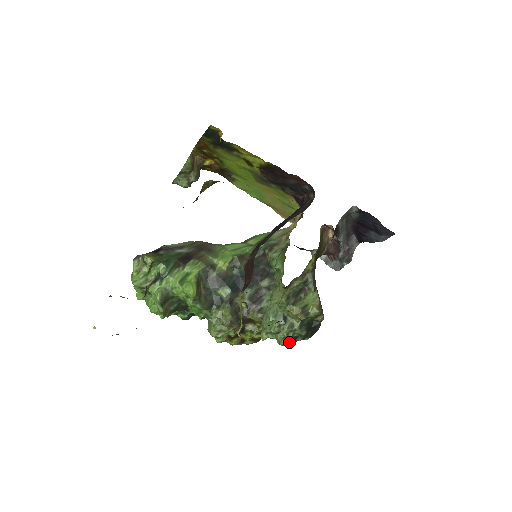
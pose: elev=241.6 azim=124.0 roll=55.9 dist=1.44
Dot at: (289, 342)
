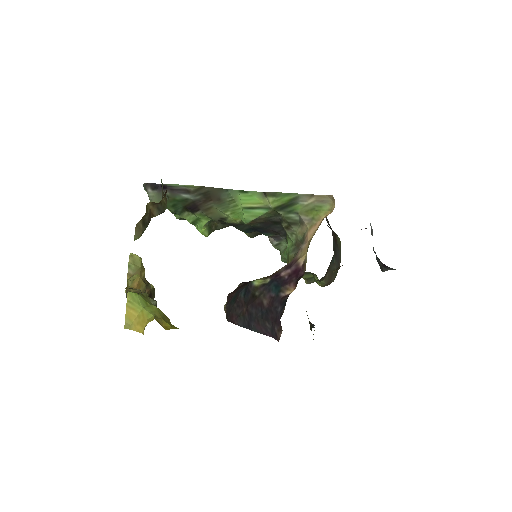
Dot at: occluded
